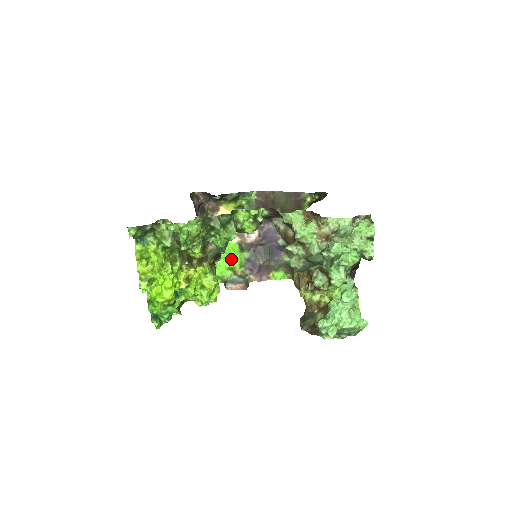
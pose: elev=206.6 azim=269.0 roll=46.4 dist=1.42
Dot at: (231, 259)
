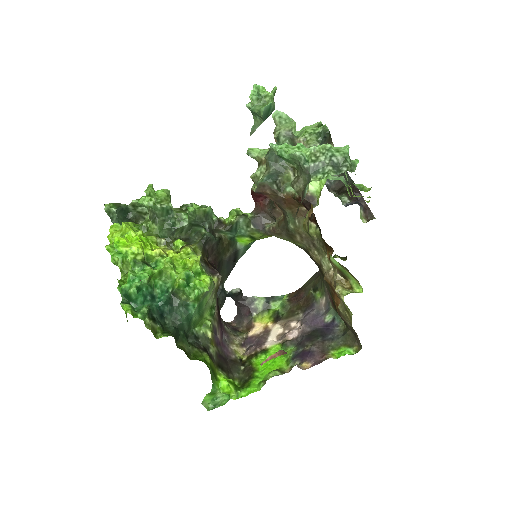
Dot at: (275, 362)
